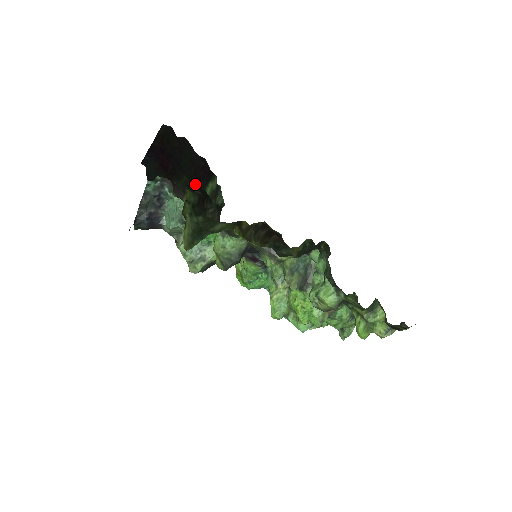
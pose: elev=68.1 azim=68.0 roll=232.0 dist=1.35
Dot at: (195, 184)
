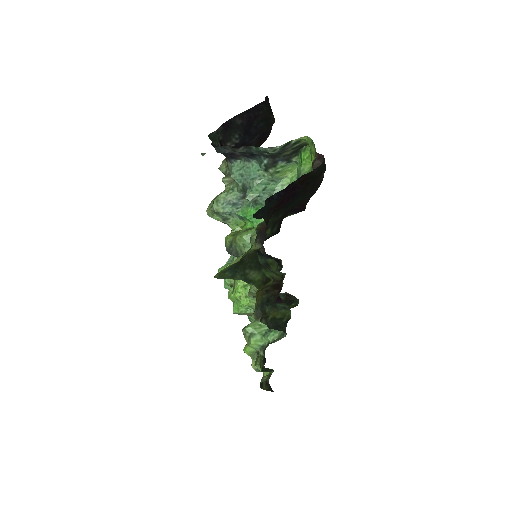
Dot at: (282, 218)
